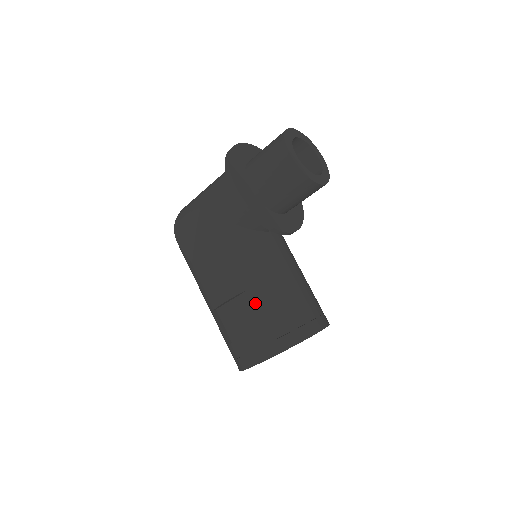
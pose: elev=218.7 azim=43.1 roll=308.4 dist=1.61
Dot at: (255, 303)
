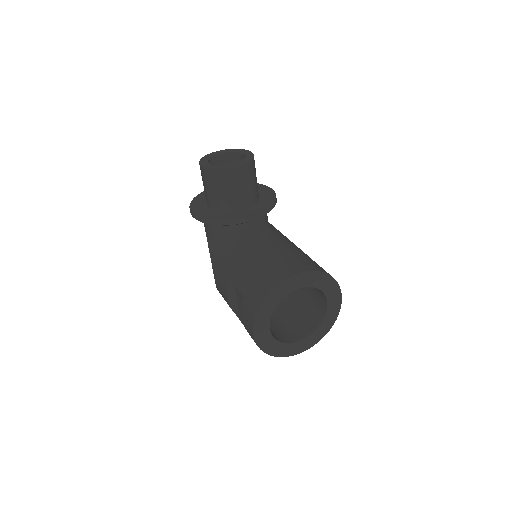
Dot at: (236, 284)
